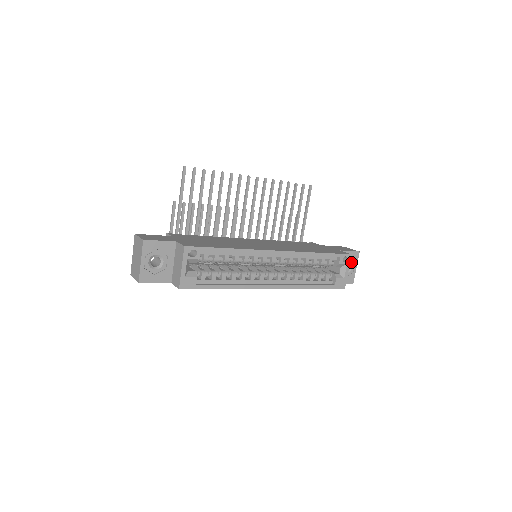
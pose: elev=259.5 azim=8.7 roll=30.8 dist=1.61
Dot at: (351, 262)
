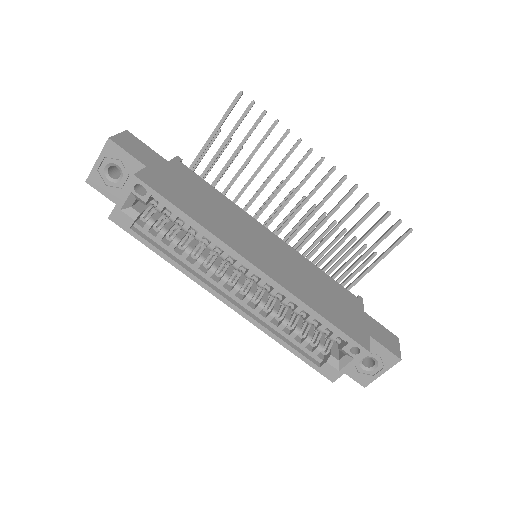
Dot at: (379, 362)
